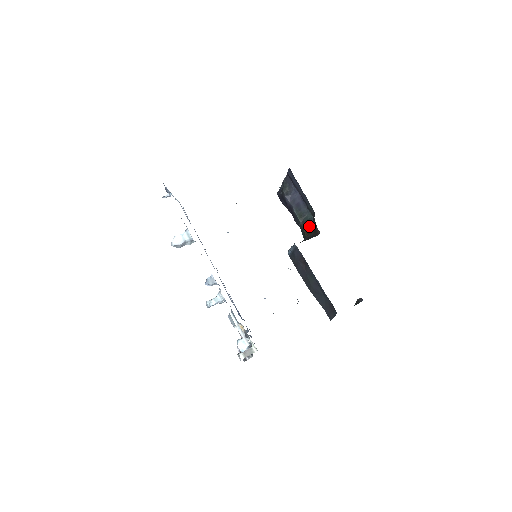
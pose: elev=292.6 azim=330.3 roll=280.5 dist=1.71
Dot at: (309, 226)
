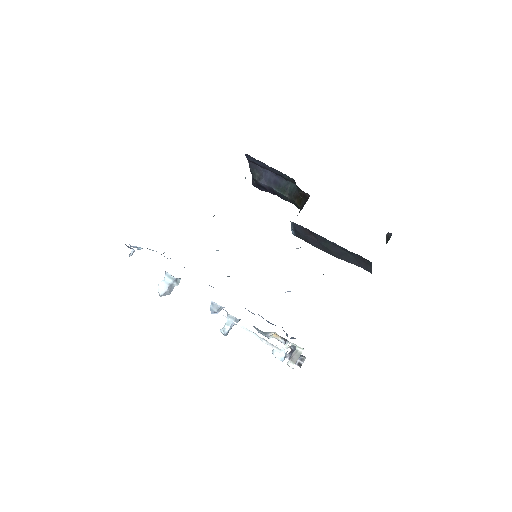
Dot at: (297, 195)
